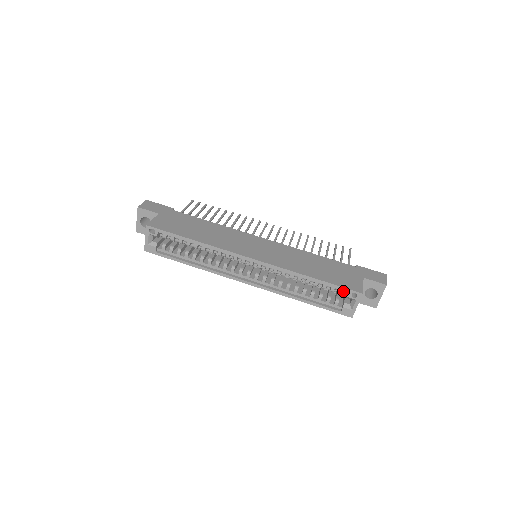
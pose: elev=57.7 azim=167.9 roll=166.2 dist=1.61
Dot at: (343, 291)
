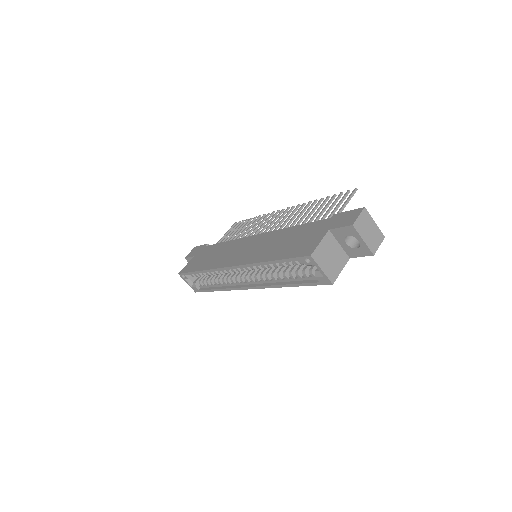
Dot at: occluded
